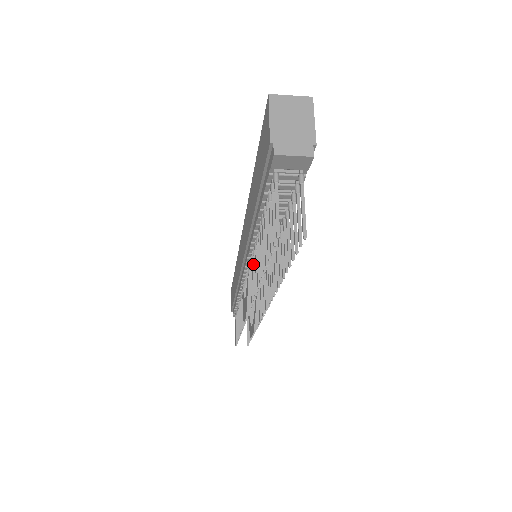
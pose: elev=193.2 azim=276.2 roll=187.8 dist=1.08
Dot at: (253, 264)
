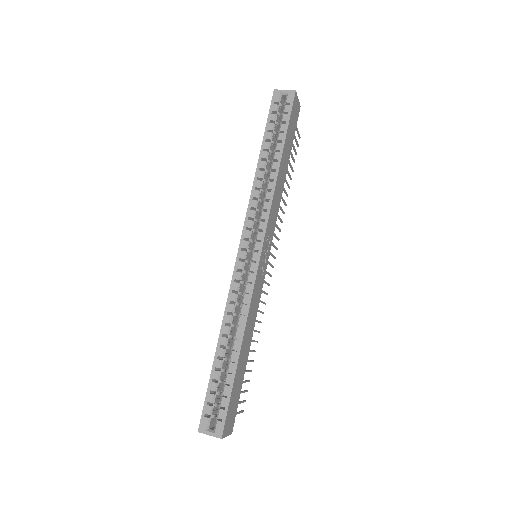
Dot at: occluded
